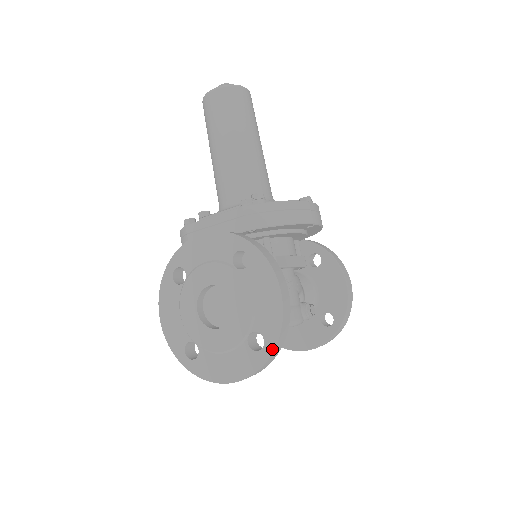
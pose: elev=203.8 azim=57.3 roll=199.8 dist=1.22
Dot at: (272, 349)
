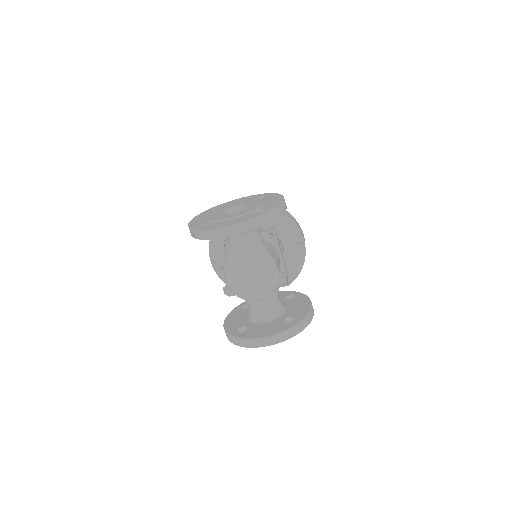
Dot at: (269, 210)
